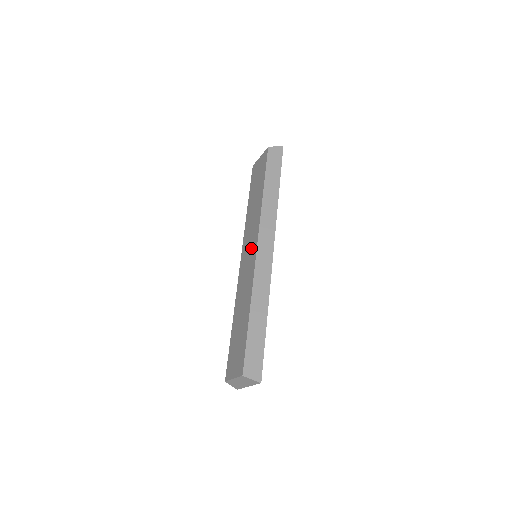
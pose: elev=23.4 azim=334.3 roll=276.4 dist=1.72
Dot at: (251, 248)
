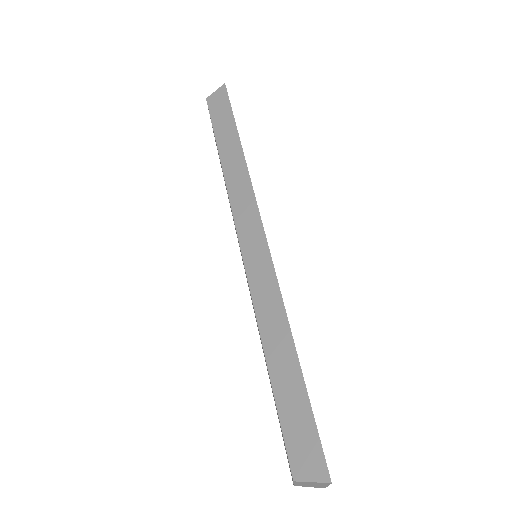
Dot at: occluded
